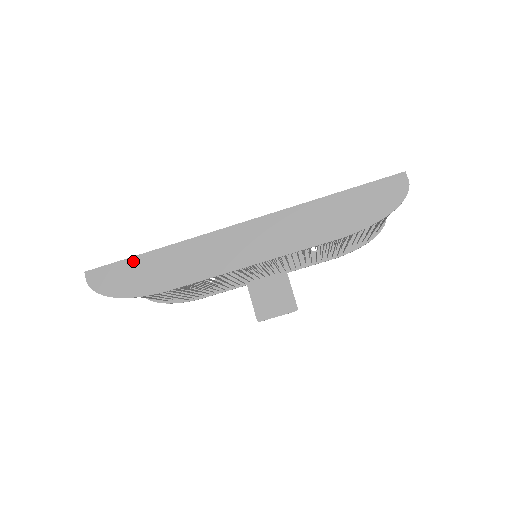
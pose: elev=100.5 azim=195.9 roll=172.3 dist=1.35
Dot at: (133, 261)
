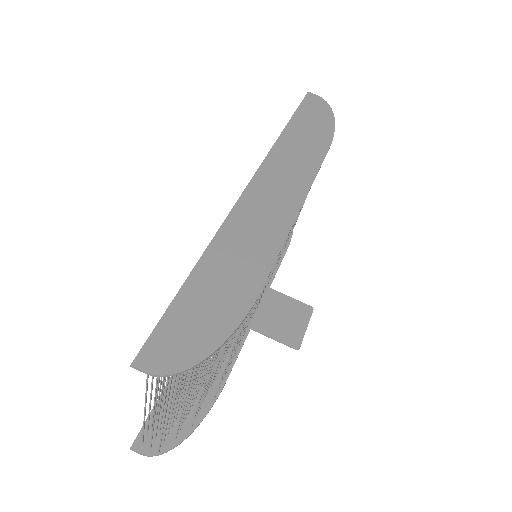
Dot at: (185, 294)
